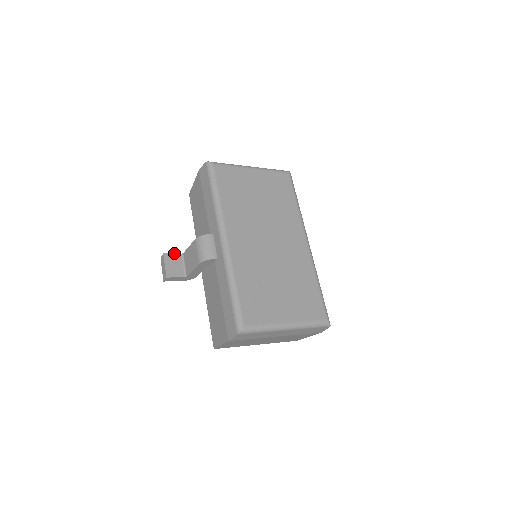
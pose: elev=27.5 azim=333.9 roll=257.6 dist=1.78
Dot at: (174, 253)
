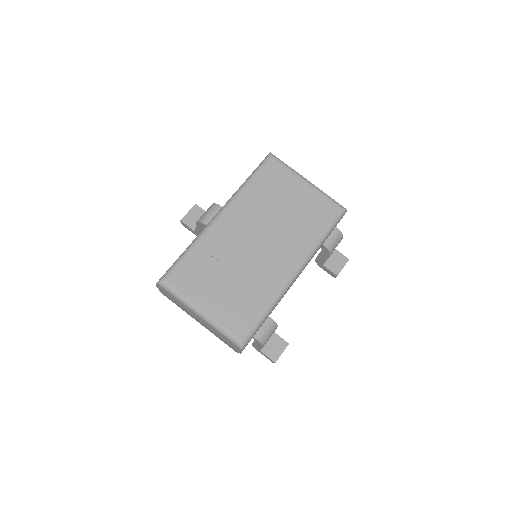
Dot at: occluded
